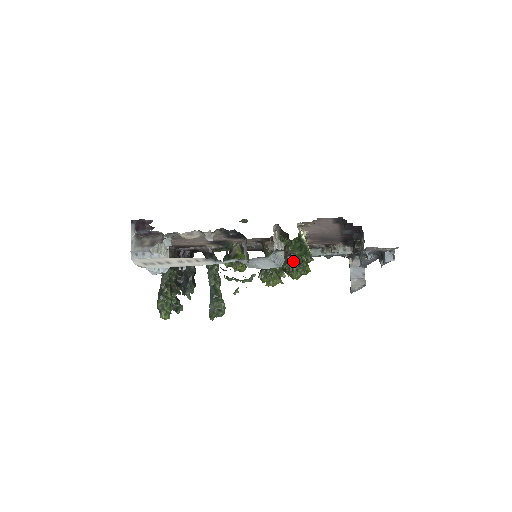
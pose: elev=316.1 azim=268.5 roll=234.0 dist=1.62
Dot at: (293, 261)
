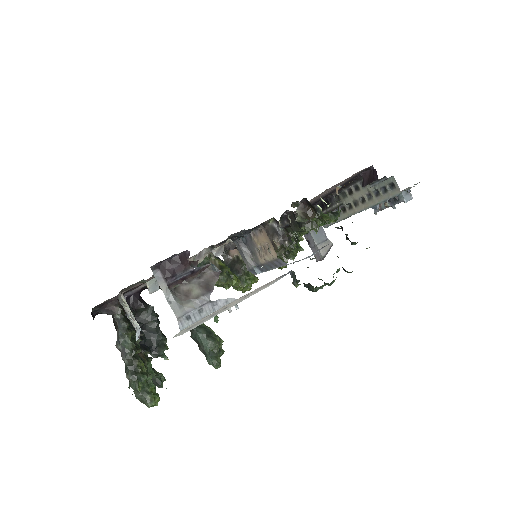
Dot at: (292, 245)
